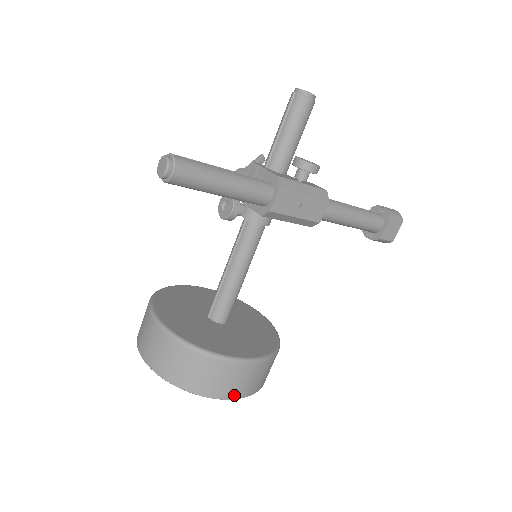
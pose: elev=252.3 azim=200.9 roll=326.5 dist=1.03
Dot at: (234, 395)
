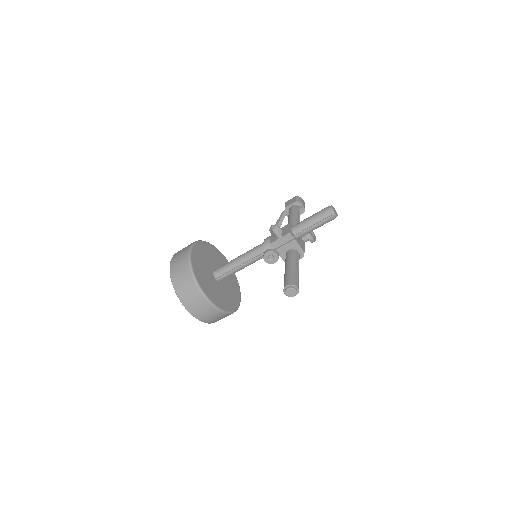
Dot at: occluded
